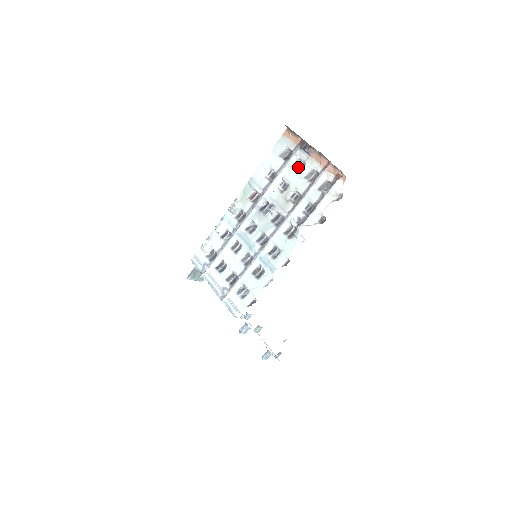
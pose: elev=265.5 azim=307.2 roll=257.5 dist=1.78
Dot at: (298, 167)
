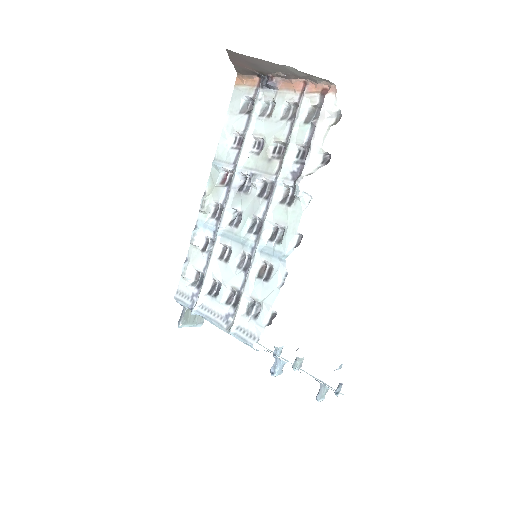
Dot at: (268, 113)
